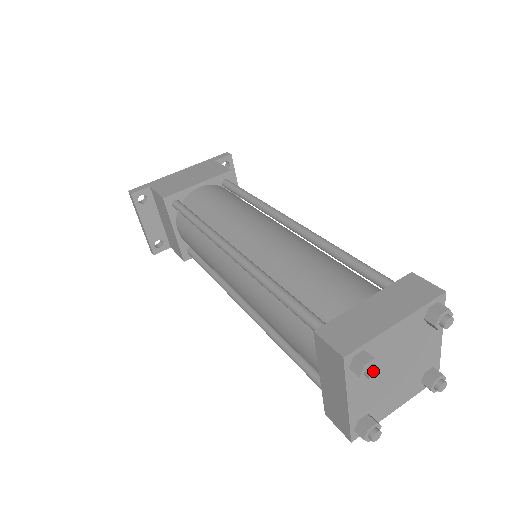
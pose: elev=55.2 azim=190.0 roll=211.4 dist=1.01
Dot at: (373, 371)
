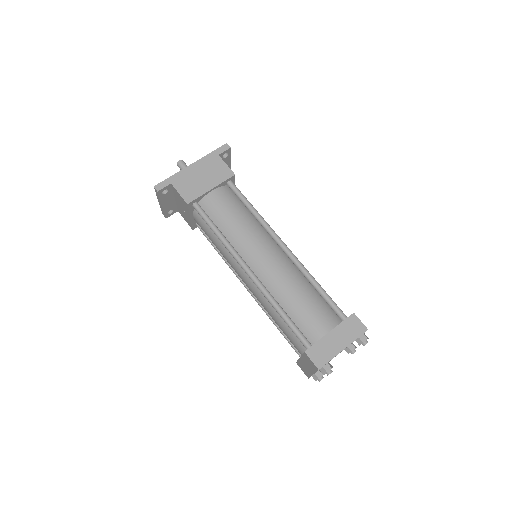
Dot at: occluded
